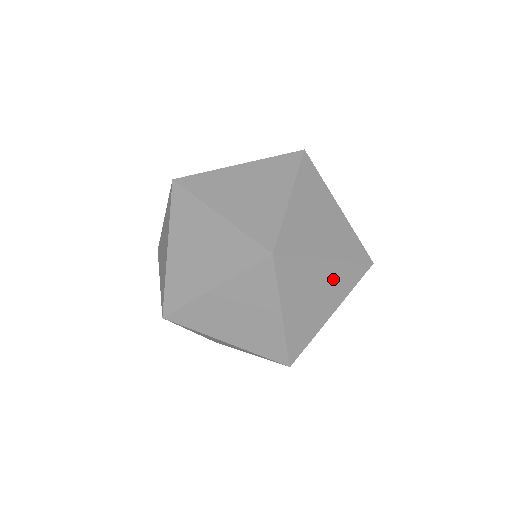
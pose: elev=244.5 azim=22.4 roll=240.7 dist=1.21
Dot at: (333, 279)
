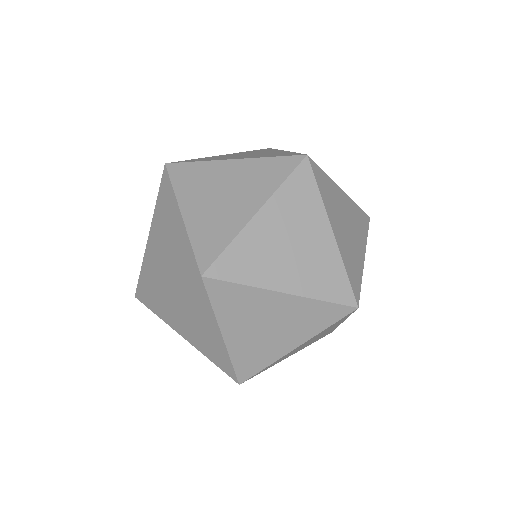
Dot at: (318, 257)
